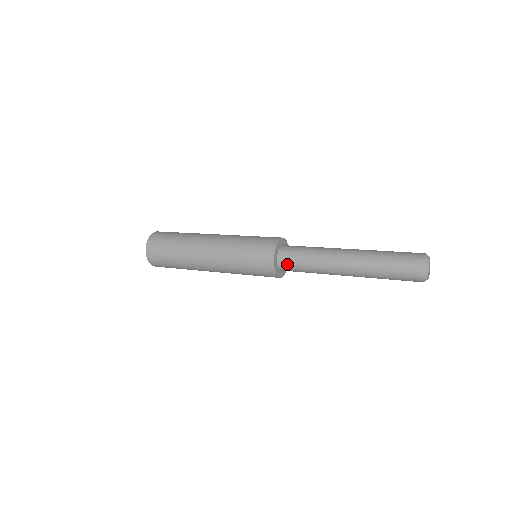
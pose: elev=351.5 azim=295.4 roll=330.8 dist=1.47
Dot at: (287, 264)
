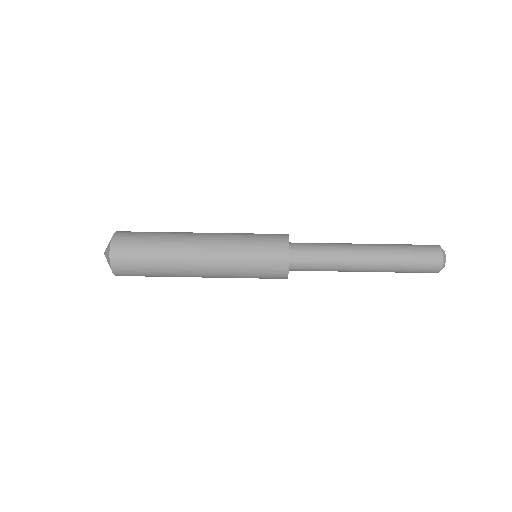
Dot at: occluded
